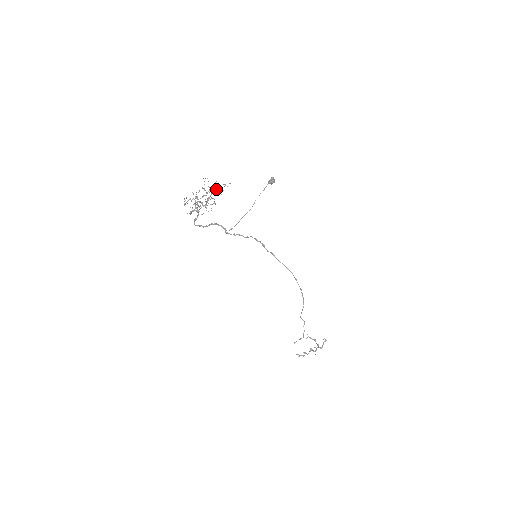
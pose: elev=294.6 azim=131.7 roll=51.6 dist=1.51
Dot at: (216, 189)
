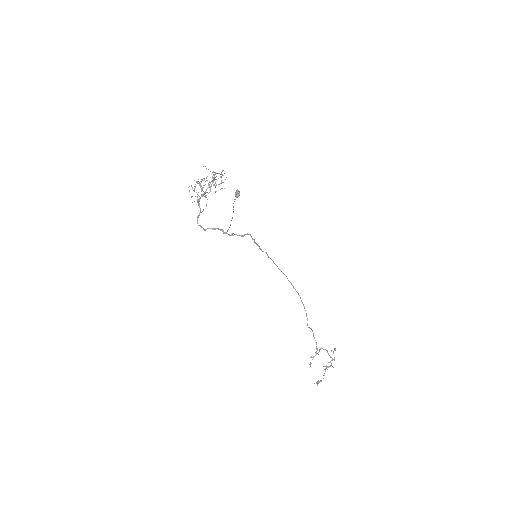
Dot at: occluded
